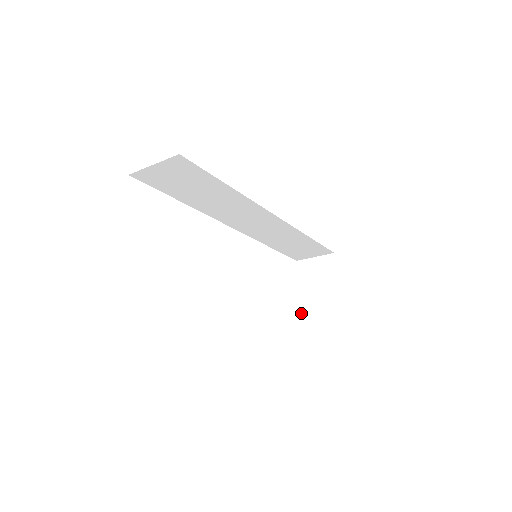
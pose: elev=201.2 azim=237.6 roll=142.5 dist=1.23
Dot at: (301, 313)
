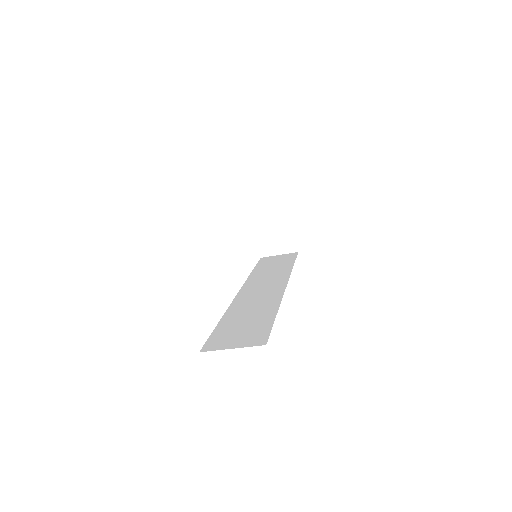
Dot at: (261, 256)
